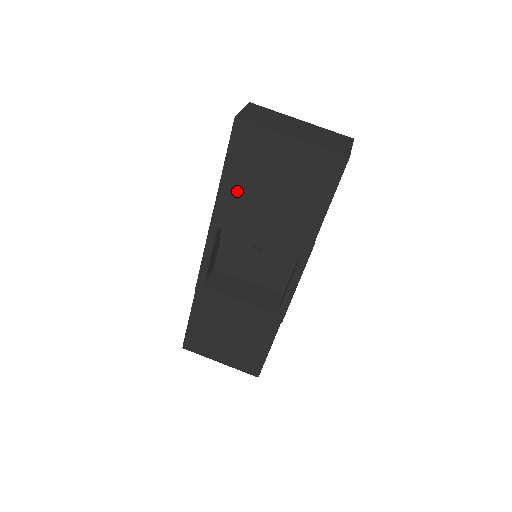
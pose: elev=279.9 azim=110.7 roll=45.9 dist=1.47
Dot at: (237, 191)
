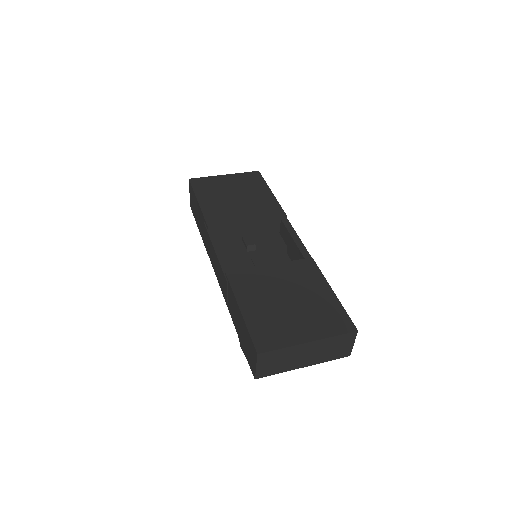
Dot at: (213, 204)
